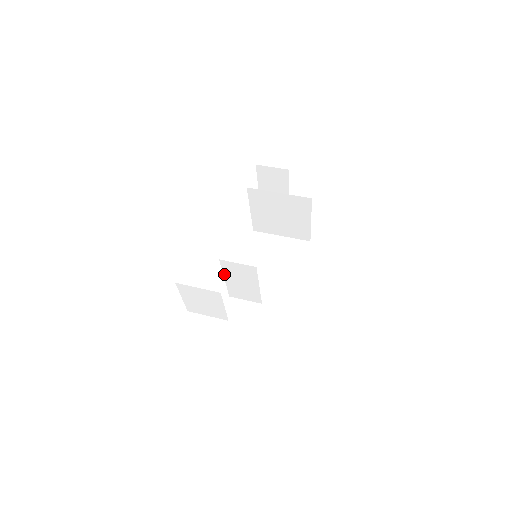
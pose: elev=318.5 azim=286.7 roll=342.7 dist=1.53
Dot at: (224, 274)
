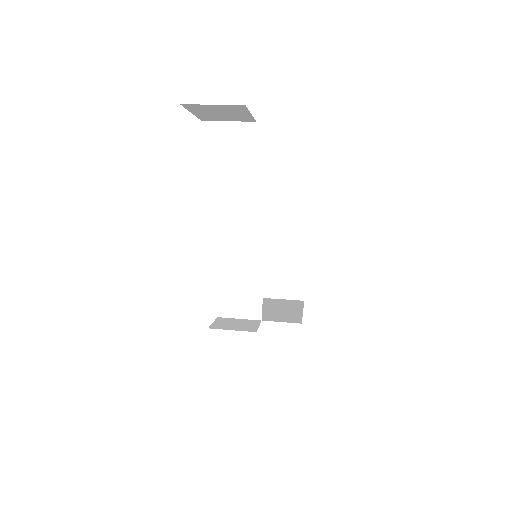
Dot at: (220, 260)
